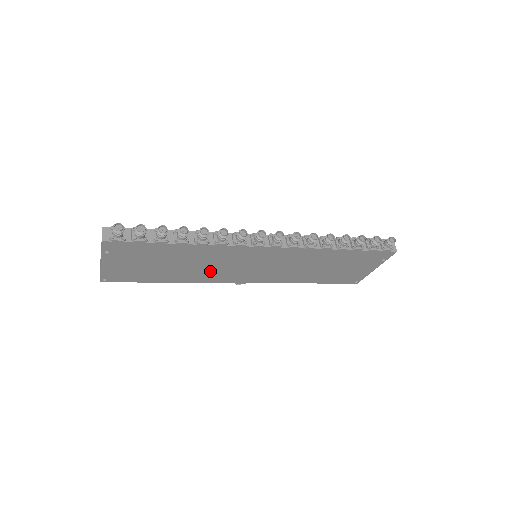
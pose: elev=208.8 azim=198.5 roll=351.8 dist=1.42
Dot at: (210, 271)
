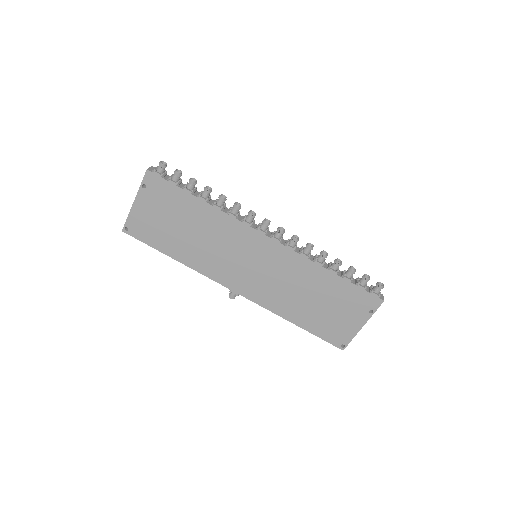
Dot at: (213, 256)
